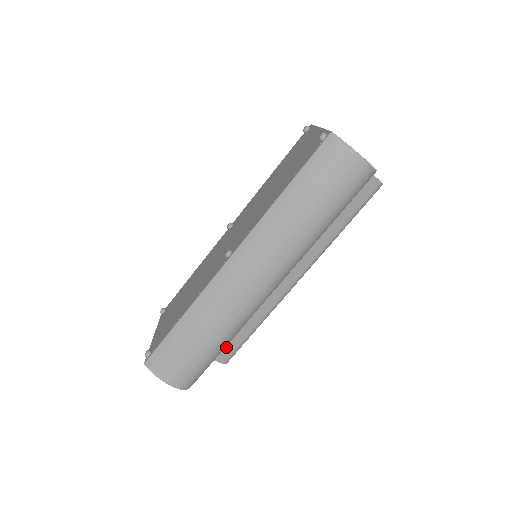
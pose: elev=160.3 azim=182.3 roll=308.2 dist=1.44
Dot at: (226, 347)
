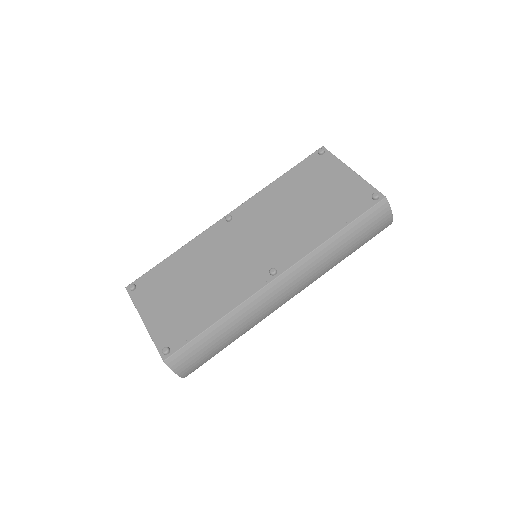
Dot at: occluded
